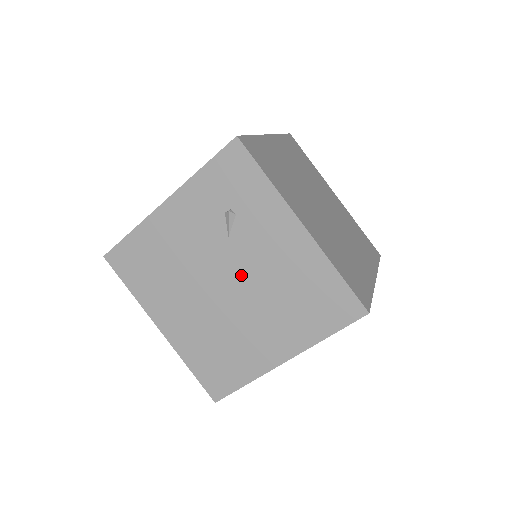
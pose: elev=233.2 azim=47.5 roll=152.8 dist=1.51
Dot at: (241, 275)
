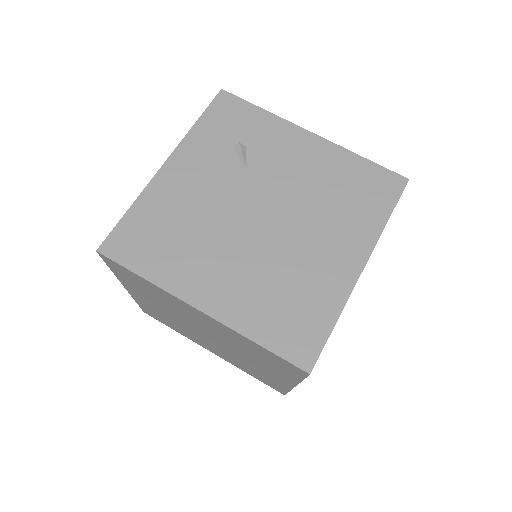
Dot at: (274, 198)
